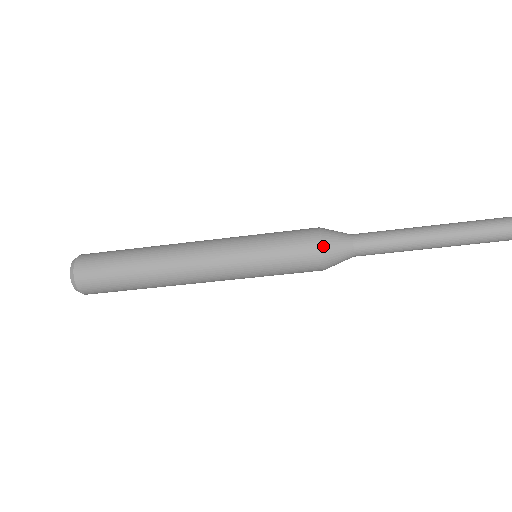
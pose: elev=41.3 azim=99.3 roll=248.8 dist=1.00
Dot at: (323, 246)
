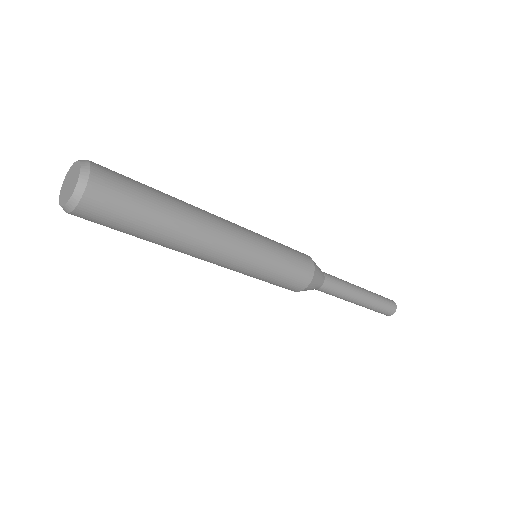
Dot at: occluded
